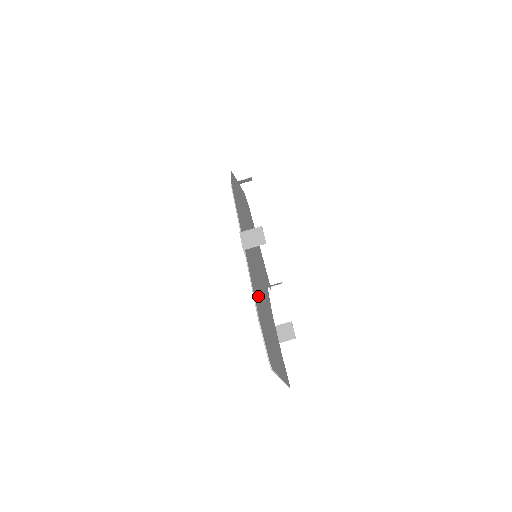
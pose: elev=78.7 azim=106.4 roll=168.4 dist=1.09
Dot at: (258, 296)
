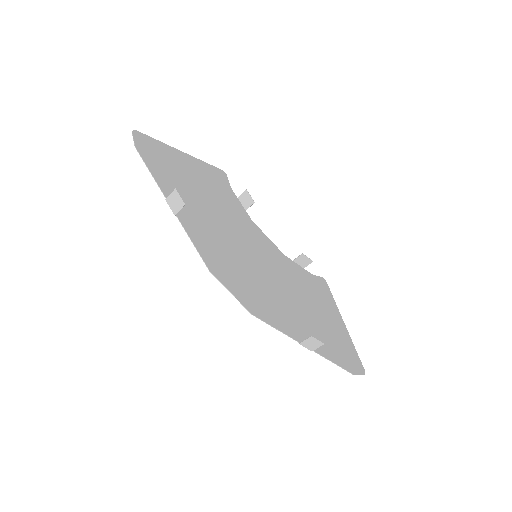
Dot at: (325, 340)
